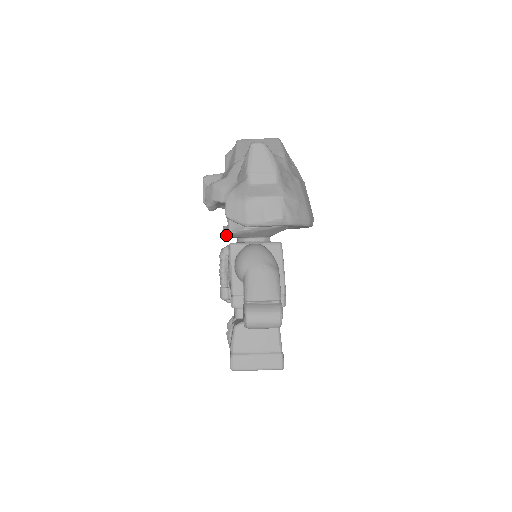
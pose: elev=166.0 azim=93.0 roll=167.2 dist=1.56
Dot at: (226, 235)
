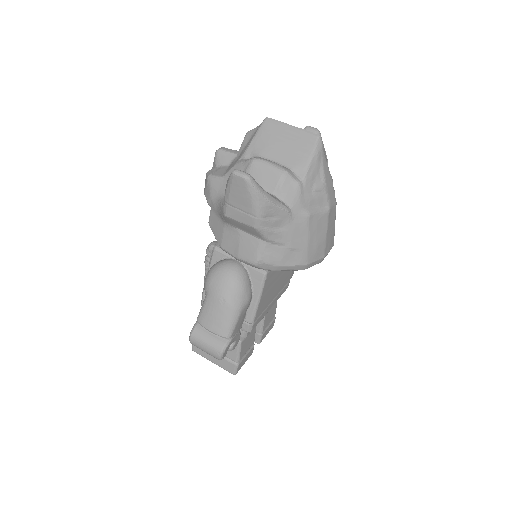
Dot at: occluded
